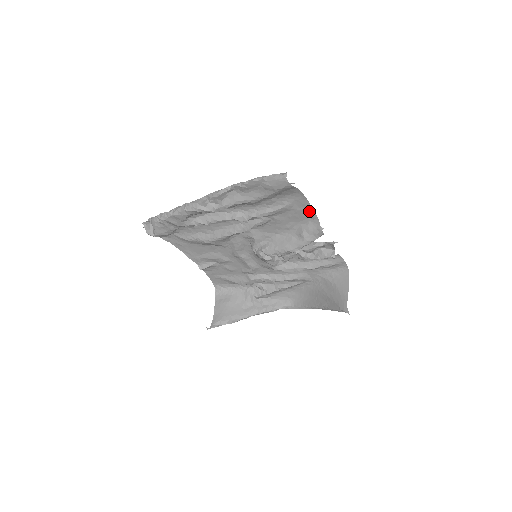
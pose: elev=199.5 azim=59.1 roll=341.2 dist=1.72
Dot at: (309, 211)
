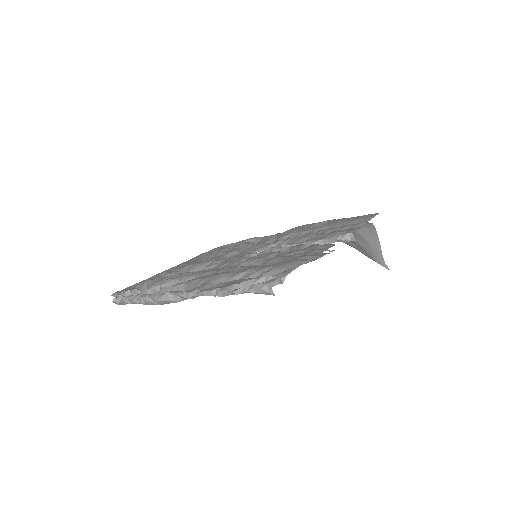
Dot at: occluded
